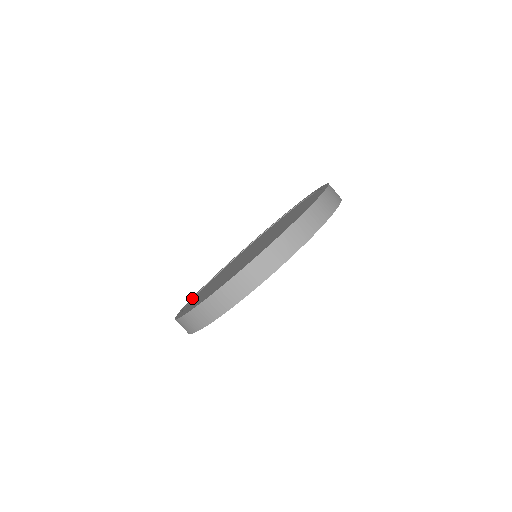
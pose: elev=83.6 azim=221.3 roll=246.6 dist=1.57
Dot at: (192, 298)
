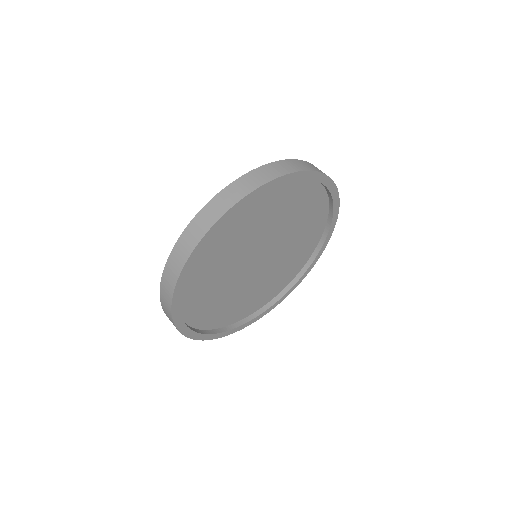
Dot at: occluded
